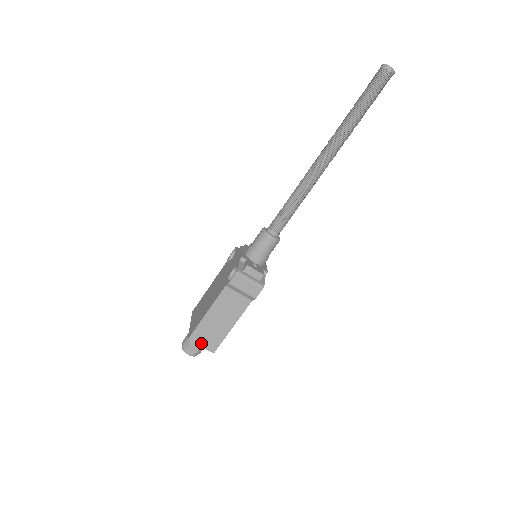
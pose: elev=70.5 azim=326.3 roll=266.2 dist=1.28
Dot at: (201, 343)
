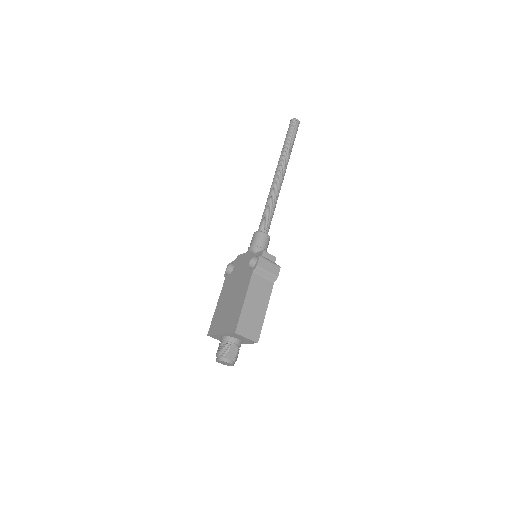
Dot at: (246, 334)
